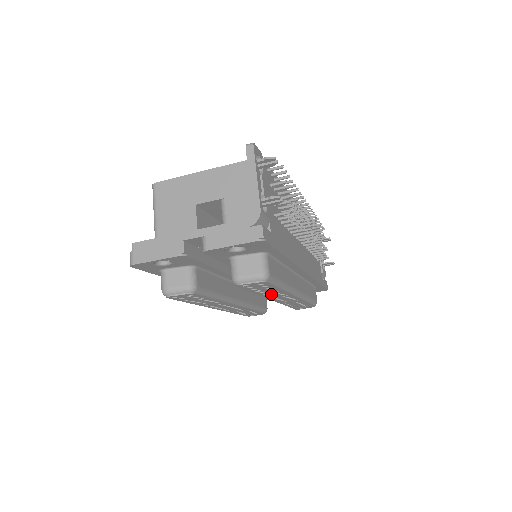
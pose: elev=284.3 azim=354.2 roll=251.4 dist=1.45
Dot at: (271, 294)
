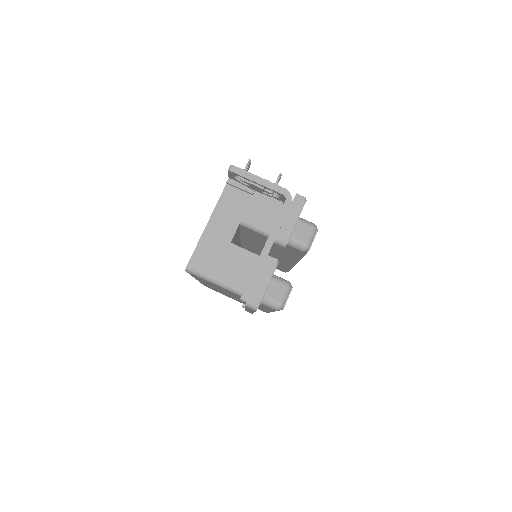
Dot at: occluded
